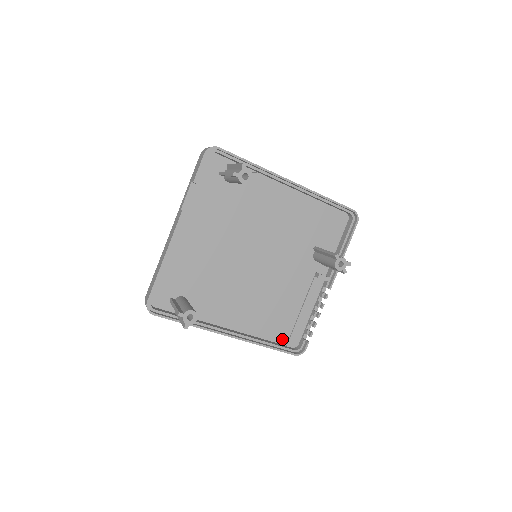
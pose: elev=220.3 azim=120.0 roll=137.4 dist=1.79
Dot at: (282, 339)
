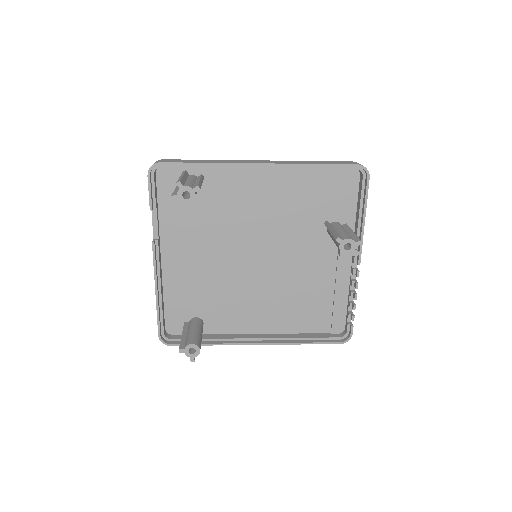
Dot at: (323, 328)
